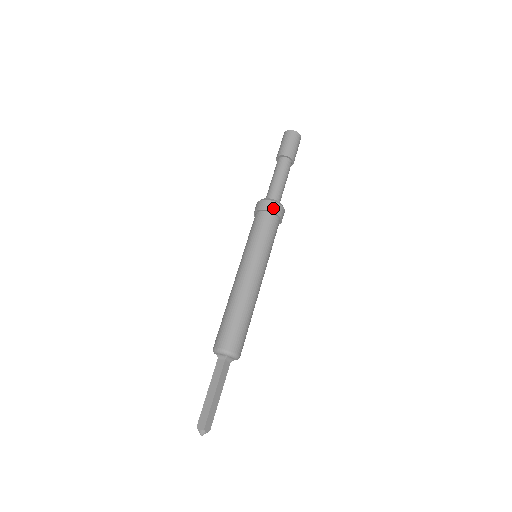
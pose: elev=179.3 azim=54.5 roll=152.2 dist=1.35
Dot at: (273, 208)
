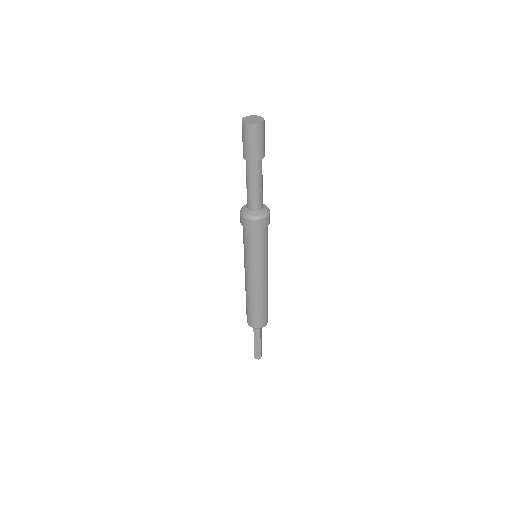
Dot at: (264, 225)
